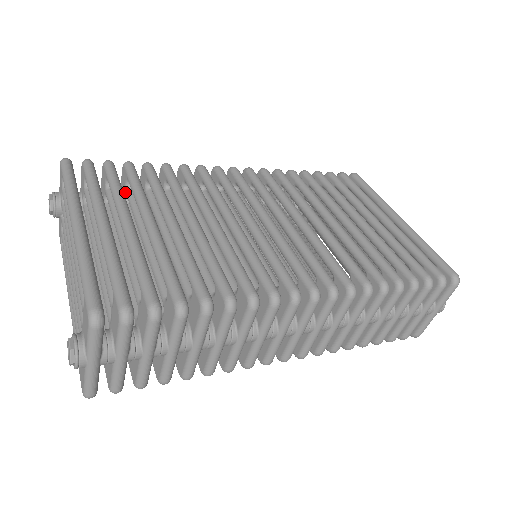
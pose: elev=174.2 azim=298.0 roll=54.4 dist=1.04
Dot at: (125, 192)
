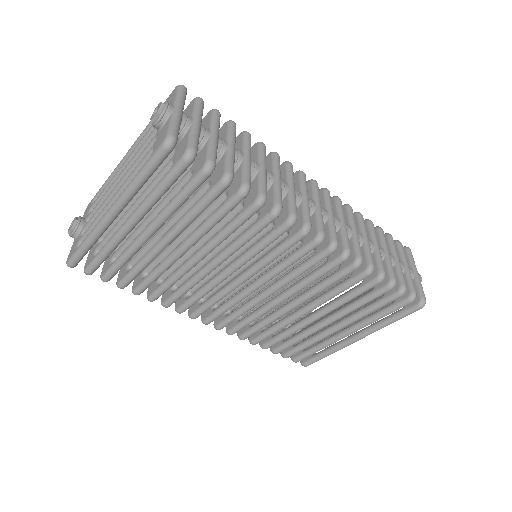
Dot at: occluded
